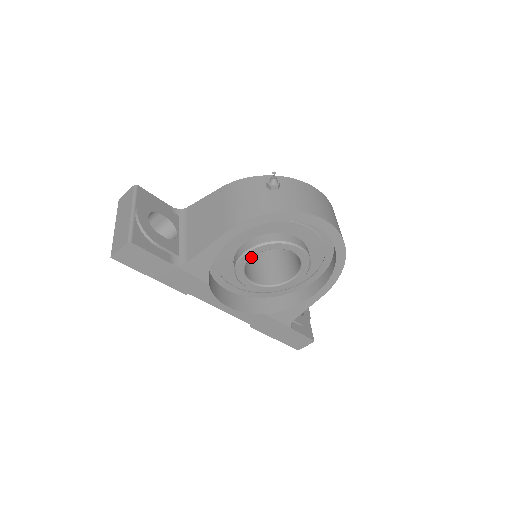
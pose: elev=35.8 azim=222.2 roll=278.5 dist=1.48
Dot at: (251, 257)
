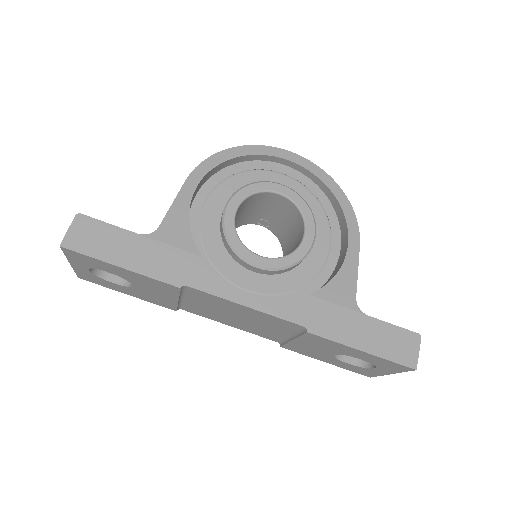
Dot at: (235, 214)
